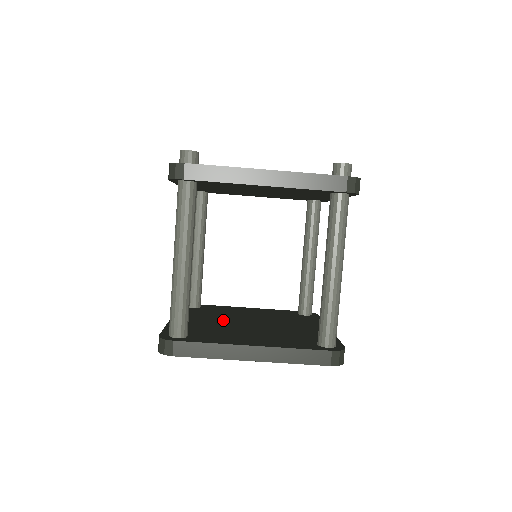
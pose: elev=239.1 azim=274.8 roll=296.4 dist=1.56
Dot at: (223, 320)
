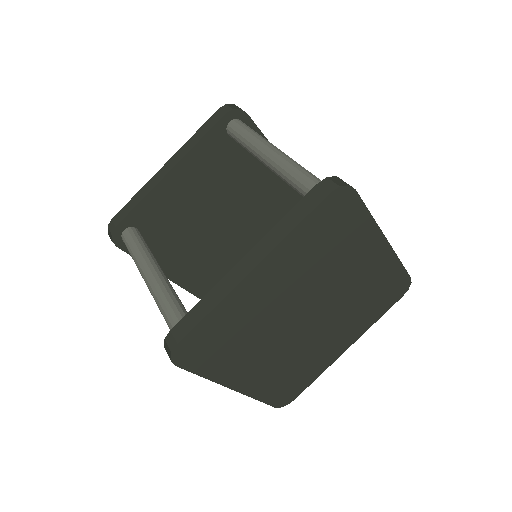
Dot at: occluded
